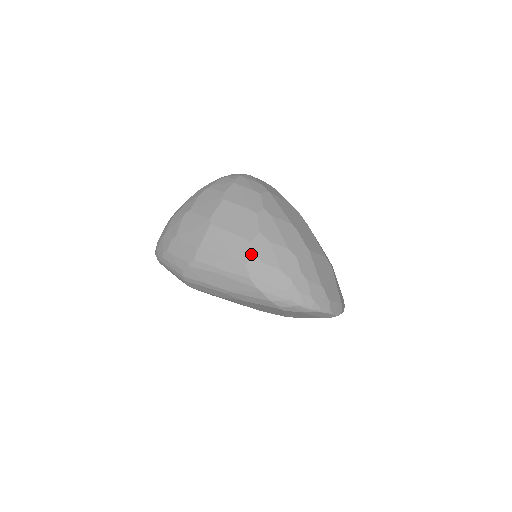
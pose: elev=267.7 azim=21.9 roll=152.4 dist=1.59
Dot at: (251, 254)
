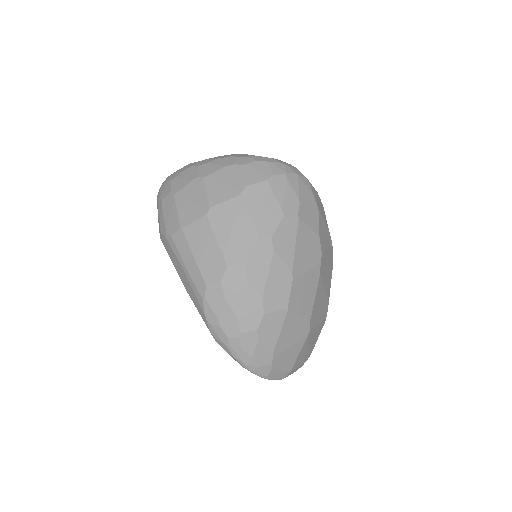
Dot at: (219, 279)
